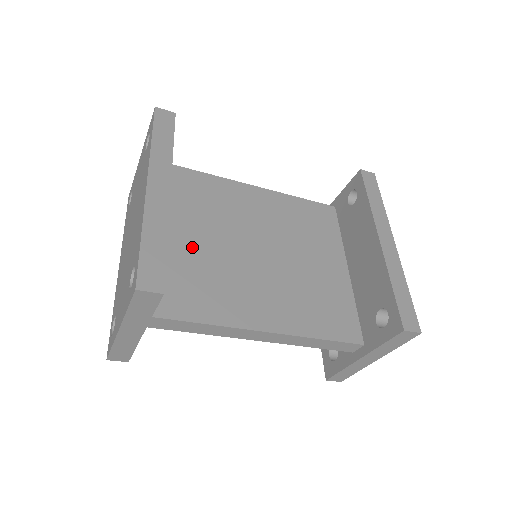
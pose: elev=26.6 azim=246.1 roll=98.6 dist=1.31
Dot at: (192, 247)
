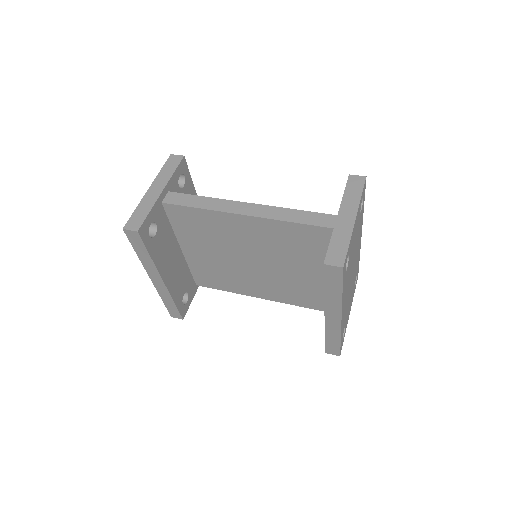
Dot at: (206, 258)
